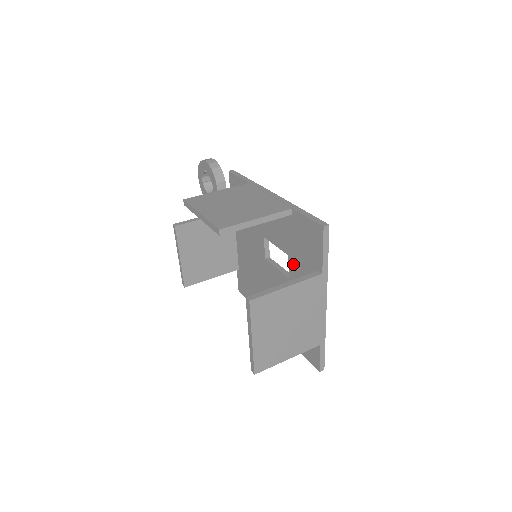
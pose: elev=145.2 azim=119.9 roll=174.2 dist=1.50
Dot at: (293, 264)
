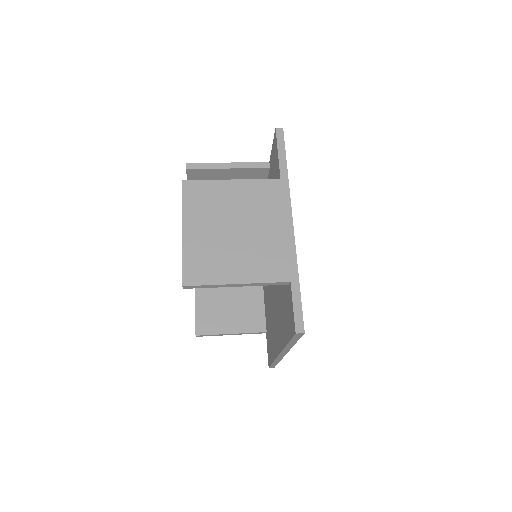
Dot at: occluded
